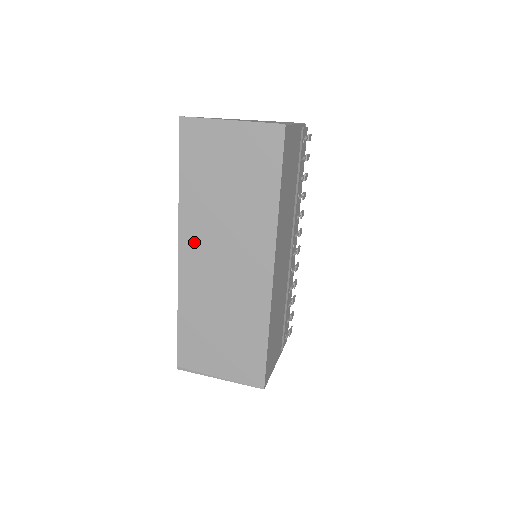
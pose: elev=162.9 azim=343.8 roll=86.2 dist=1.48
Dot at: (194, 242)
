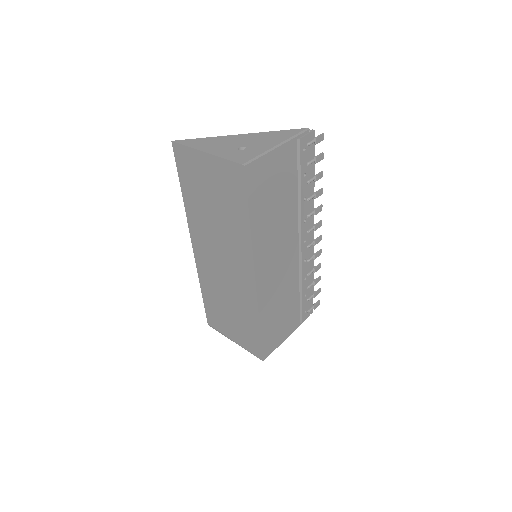
Dot at: (200, 242)
